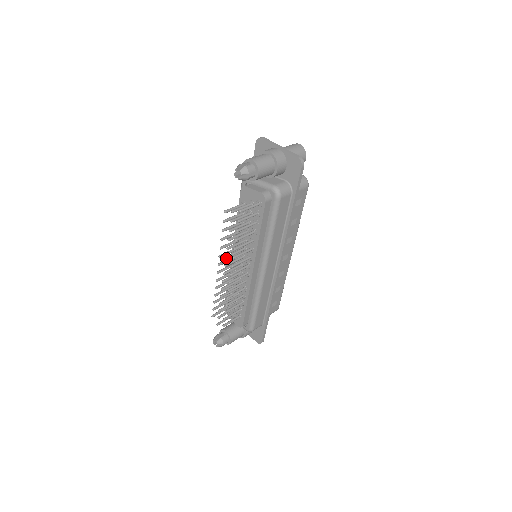
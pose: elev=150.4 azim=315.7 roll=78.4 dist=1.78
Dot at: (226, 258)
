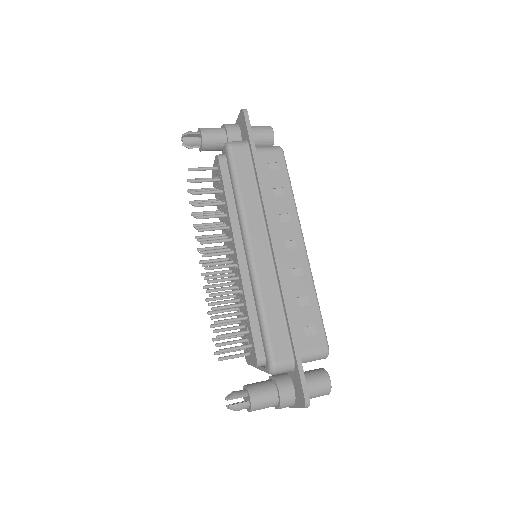
Dot at: (198, 241)
